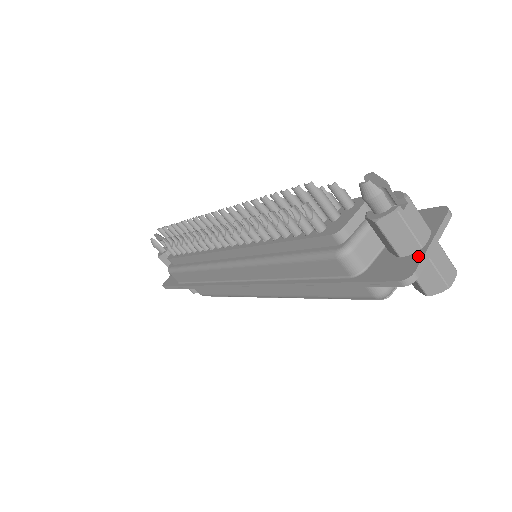
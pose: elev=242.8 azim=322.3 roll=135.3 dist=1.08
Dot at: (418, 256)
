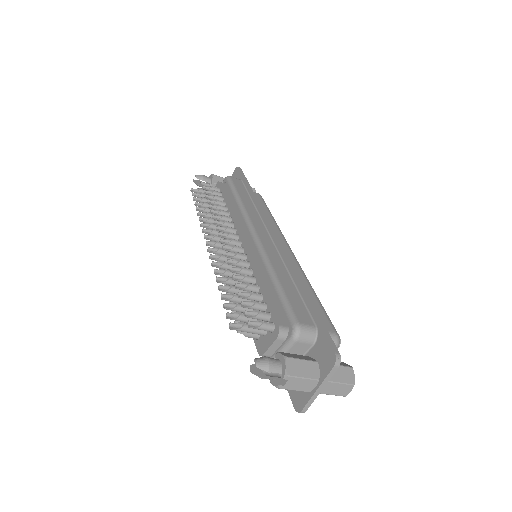
Dot at: (307, 397)
